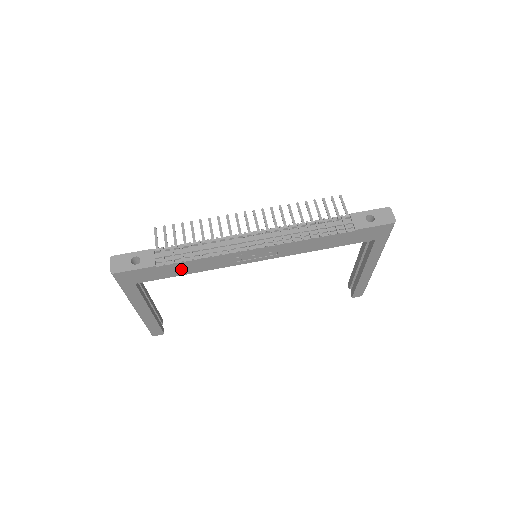
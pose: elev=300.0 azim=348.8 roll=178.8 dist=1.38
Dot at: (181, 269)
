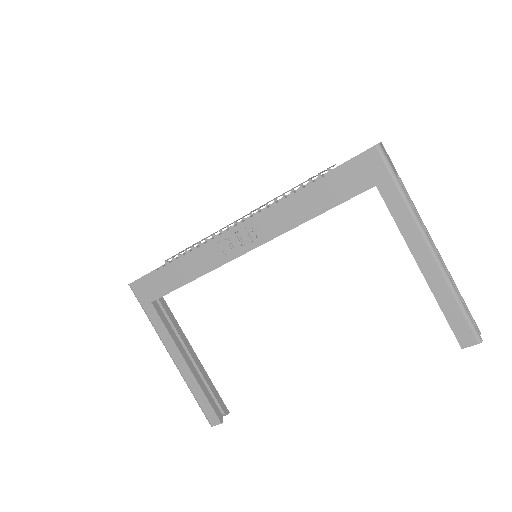
Dot at: (180, 274)
